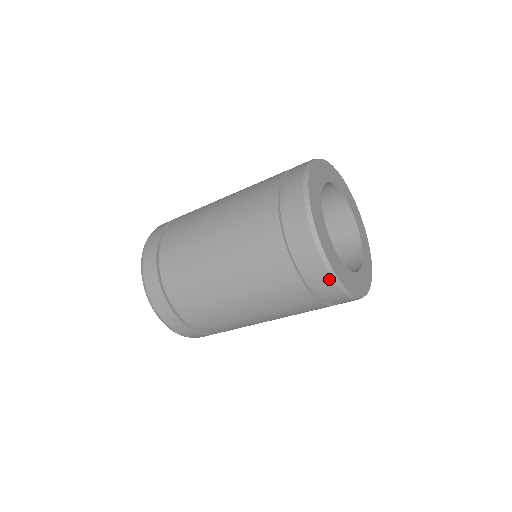
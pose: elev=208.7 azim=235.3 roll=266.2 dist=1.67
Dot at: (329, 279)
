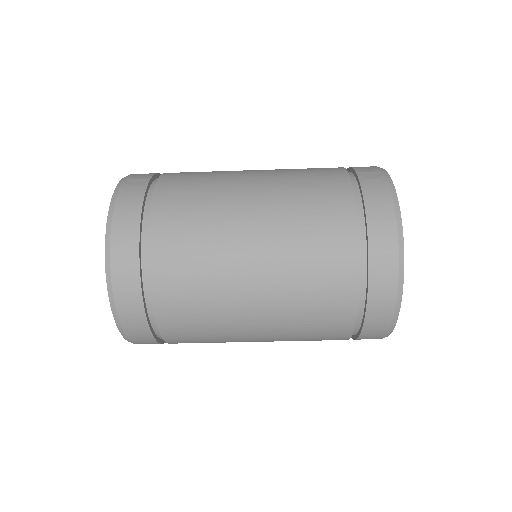
Dot at: occluded
